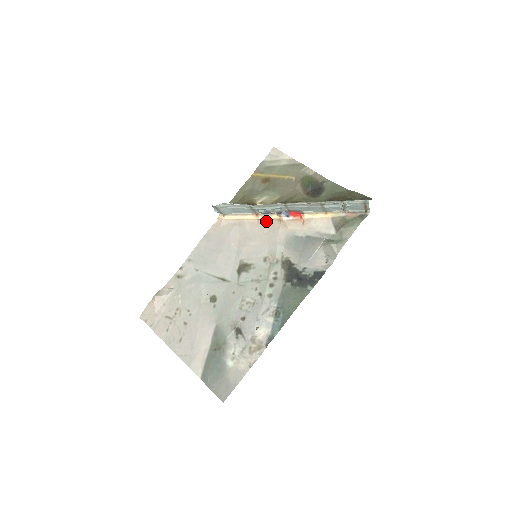
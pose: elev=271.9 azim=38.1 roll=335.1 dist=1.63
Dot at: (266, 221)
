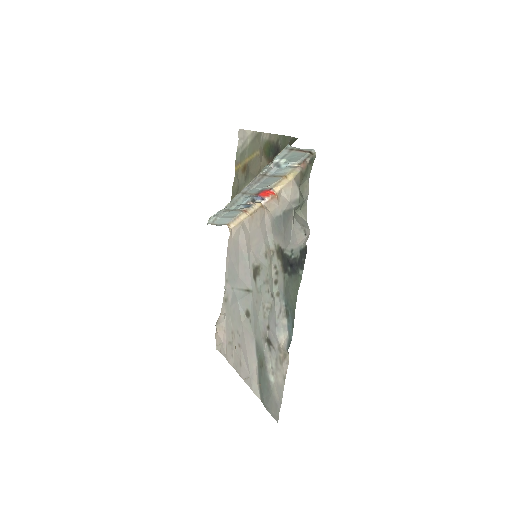
Dot at: (256, 213)
